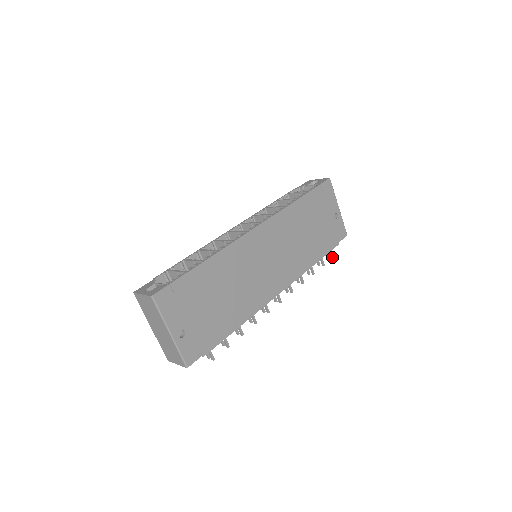
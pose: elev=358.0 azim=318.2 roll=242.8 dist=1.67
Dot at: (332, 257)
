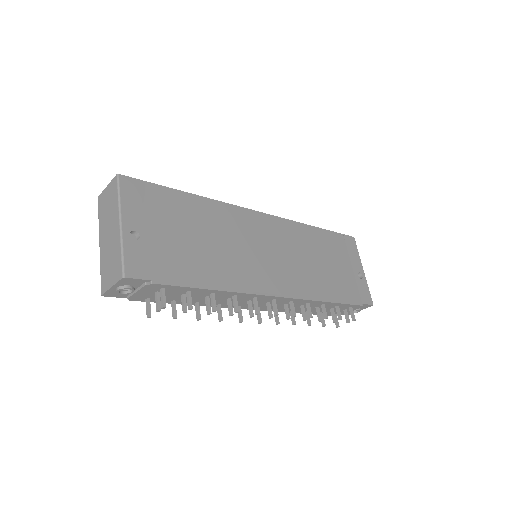
Dot at: (353, 319)
